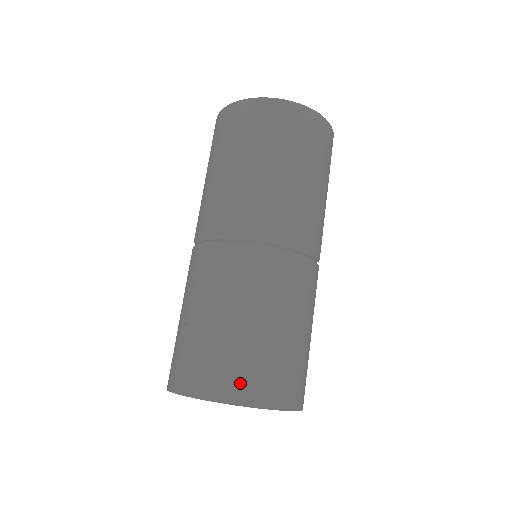
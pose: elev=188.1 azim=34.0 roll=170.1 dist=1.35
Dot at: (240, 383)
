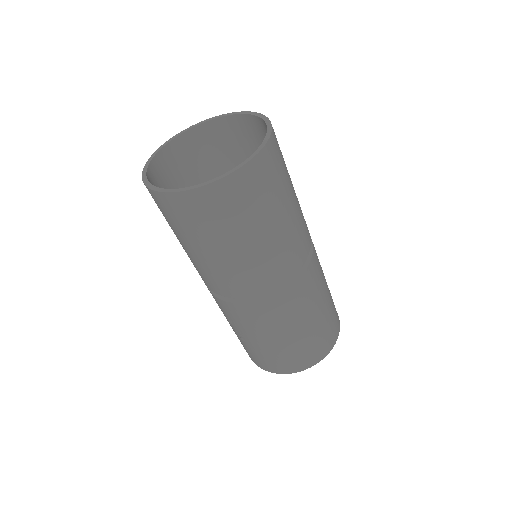
Dot at: (304, 361)
